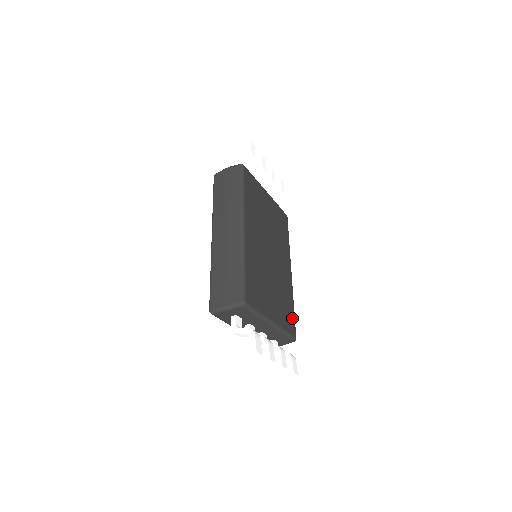
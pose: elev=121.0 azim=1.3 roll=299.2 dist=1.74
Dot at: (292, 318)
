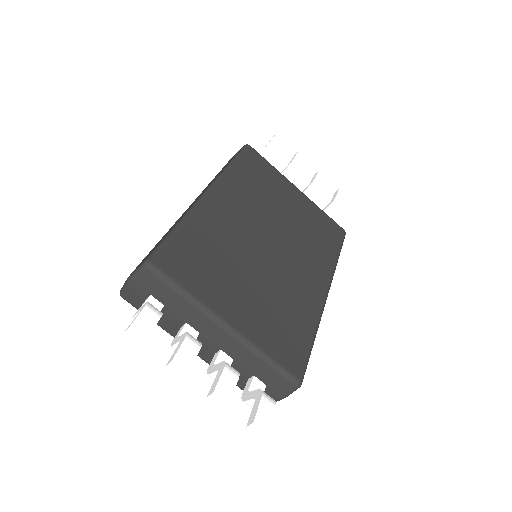
Dot at: (300, 347)
